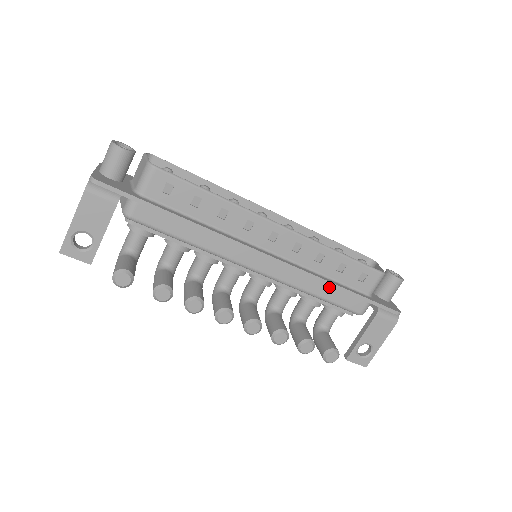
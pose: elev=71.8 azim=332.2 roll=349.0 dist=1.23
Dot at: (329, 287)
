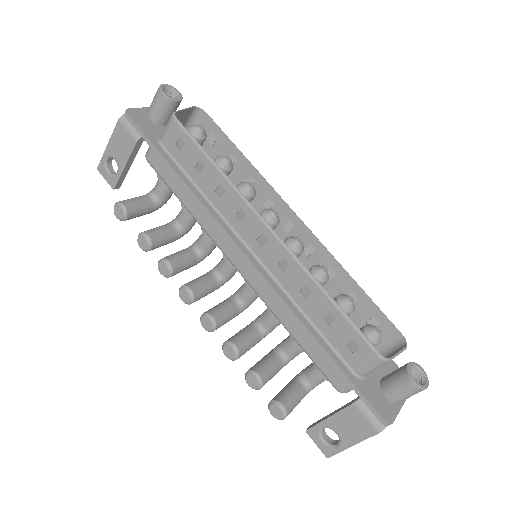
Dot at: (306, 332)
